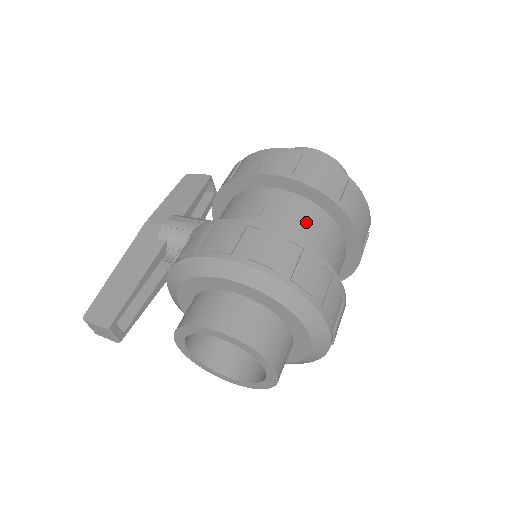
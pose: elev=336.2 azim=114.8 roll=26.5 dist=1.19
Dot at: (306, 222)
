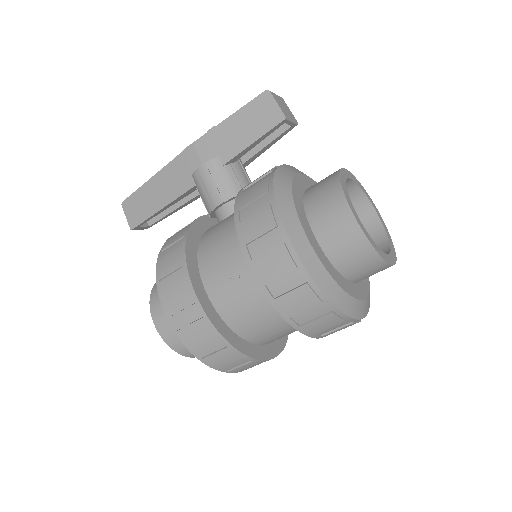
Dot at: (261, 316)
